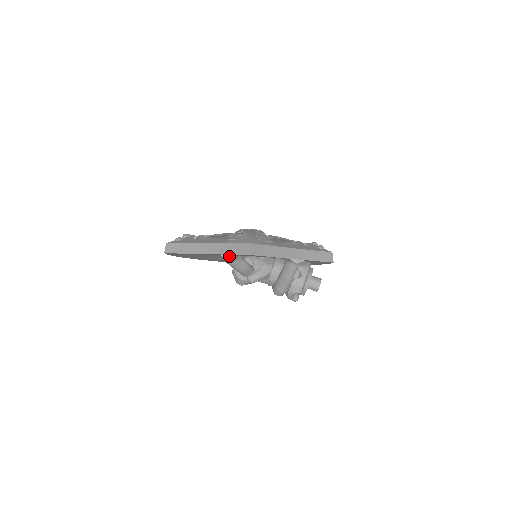
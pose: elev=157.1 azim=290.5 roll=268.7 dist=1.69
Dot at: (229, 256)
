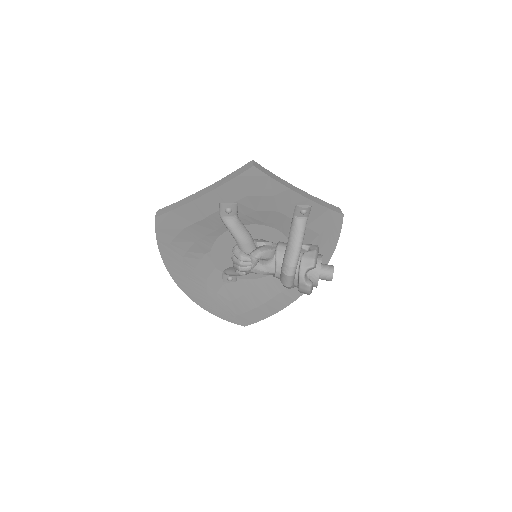
Dot at: (229, 203)
